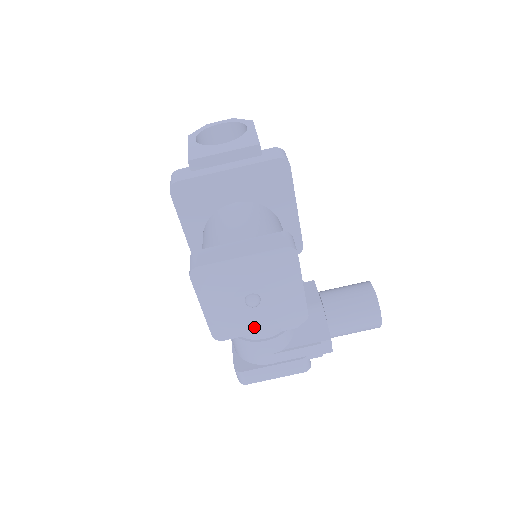
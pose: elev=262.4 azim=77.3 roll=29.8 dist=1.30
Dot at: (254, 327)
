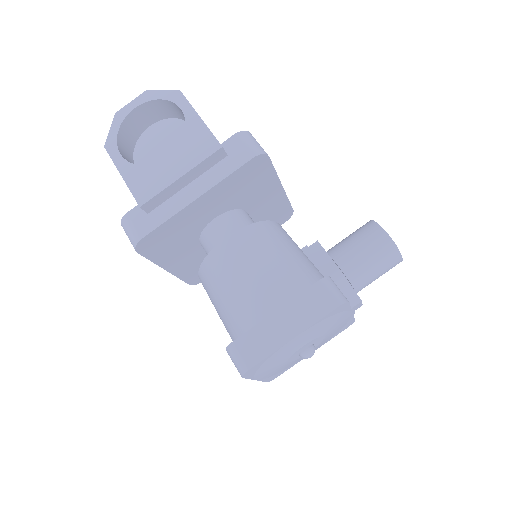
Dot at: occluded
